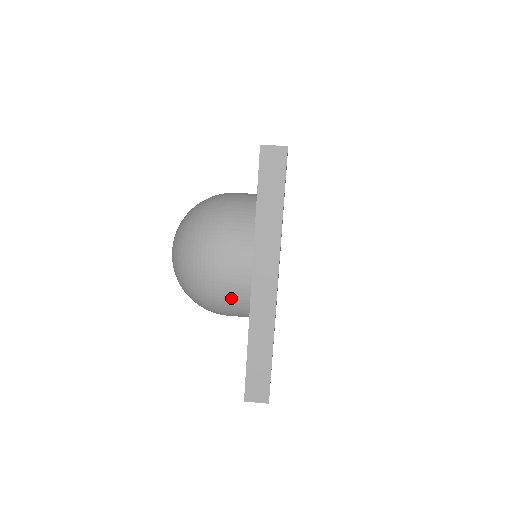
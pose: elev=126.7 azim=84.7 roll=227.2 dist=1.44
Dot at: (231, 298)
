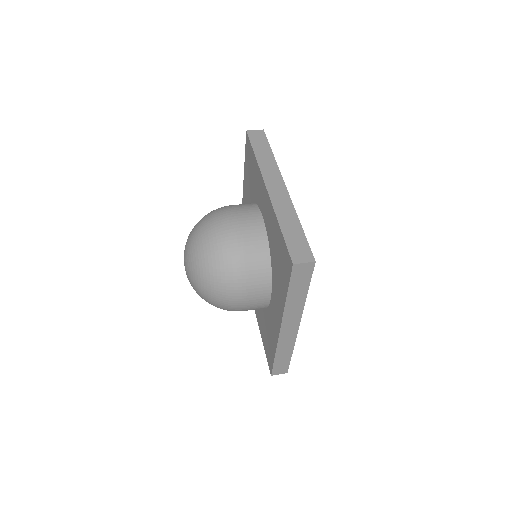
Dot at: (249, 245)
